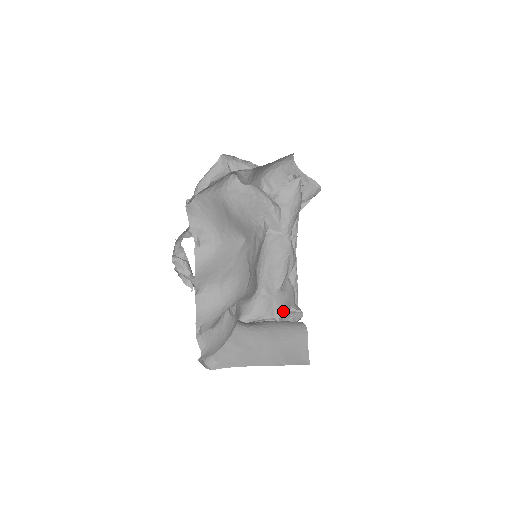
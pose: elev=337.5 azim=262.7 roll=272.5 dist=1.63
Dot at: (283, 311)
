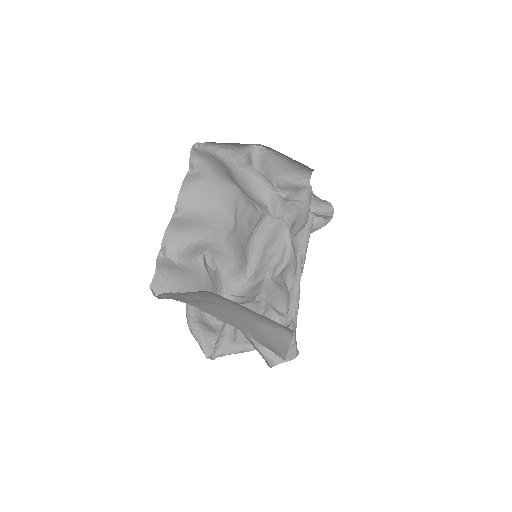
Dot at: (268, 300)
